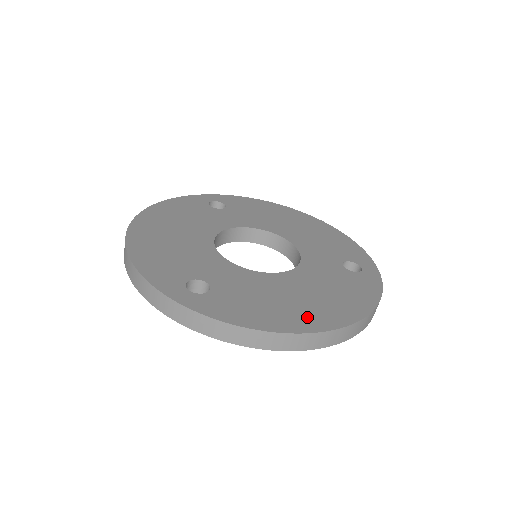
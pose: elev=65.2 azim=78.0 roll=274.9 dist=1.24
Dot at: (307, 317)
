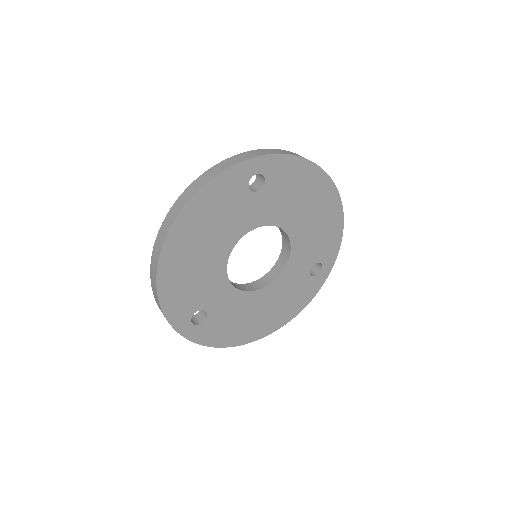
Dot at: (254, 331)
